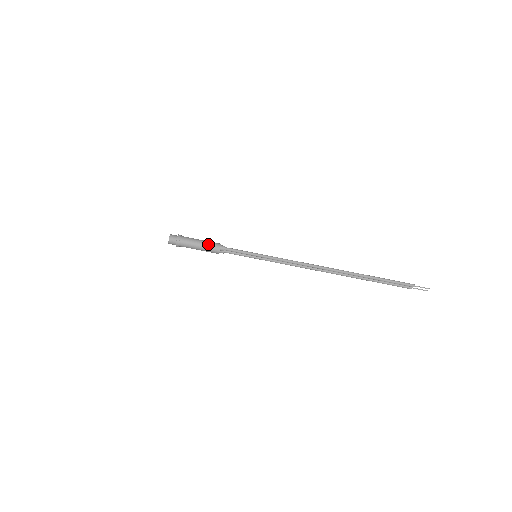
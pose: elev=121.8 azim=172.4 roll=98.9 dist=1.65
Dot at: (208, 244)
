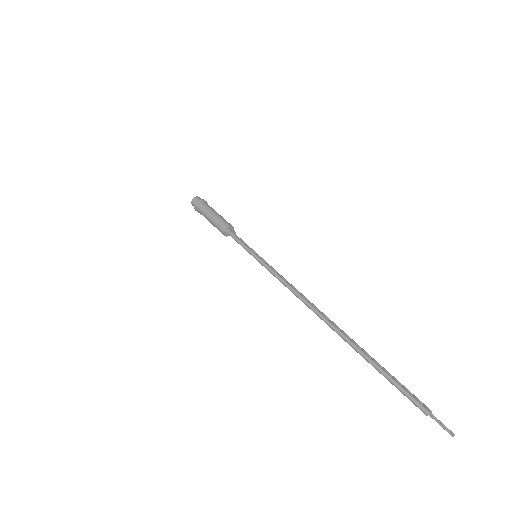
Dot at: (216, 222)
